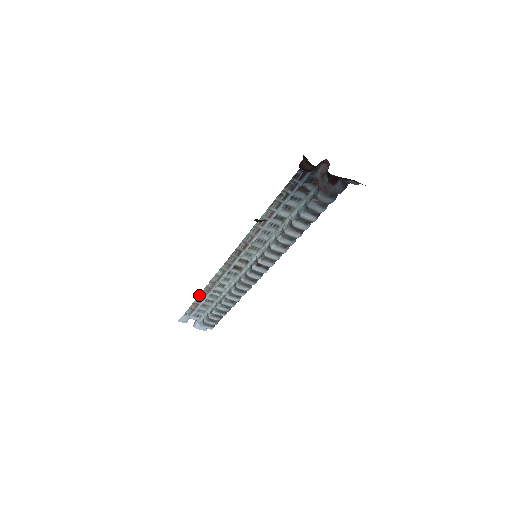
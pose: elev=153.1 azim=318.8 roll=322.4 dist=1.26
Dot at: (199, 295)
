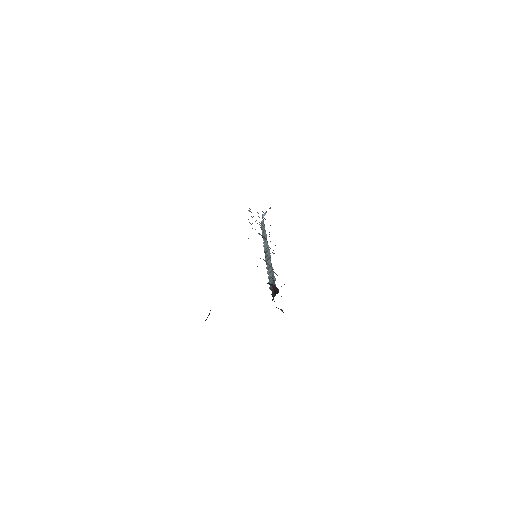
Dot at: occluded
